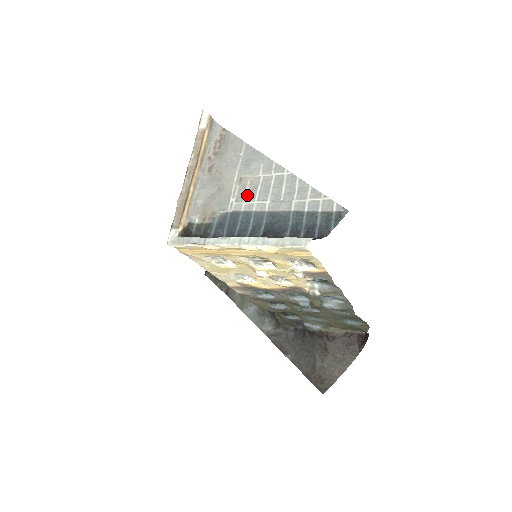
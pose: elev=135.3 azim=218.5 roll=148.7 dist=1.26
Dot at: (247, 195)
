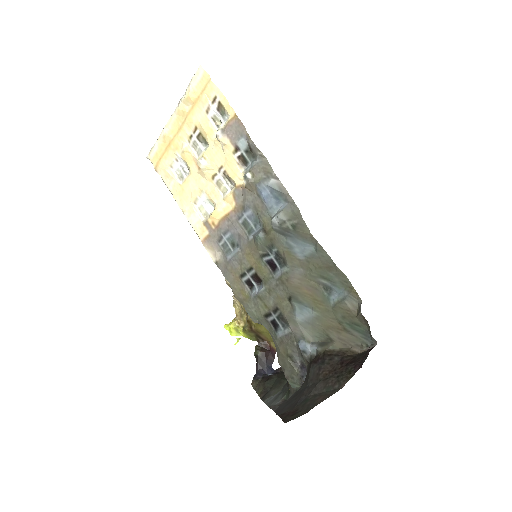
Dot at: occluded
